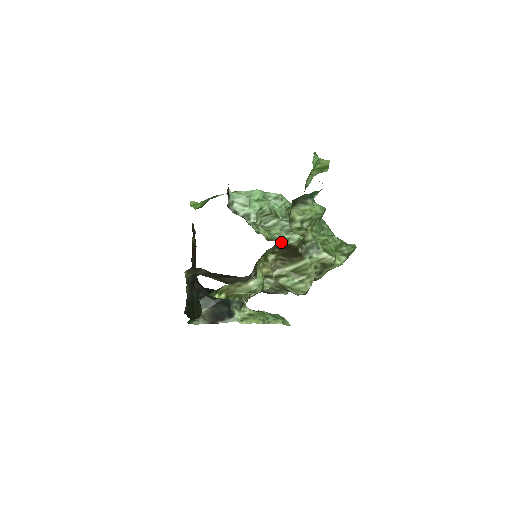
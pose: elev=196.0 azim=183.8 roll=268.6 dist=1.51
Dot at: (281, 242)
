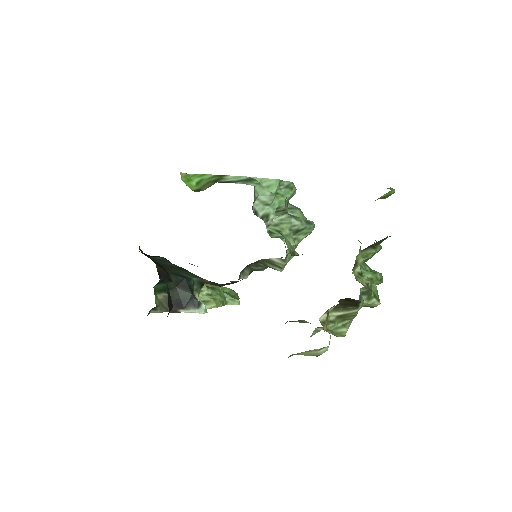
Dot at: occluded
